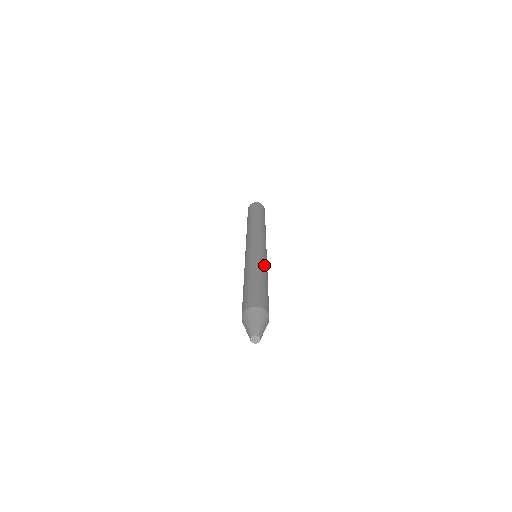
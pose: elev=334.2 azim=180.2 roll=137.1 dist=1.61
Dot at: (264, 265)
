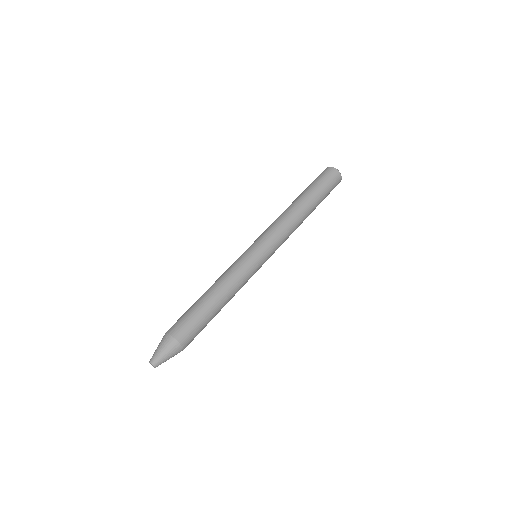
Dot at: (240, 284)
